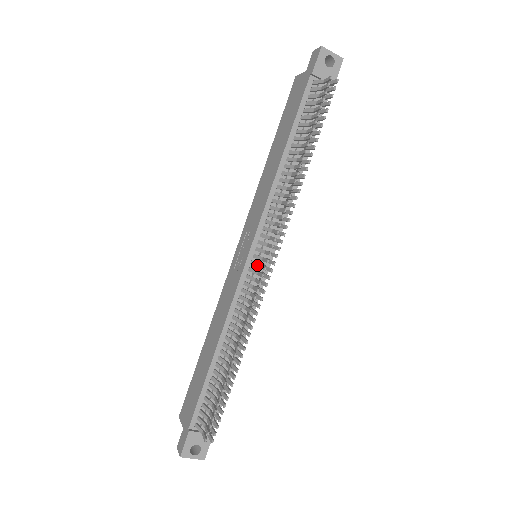
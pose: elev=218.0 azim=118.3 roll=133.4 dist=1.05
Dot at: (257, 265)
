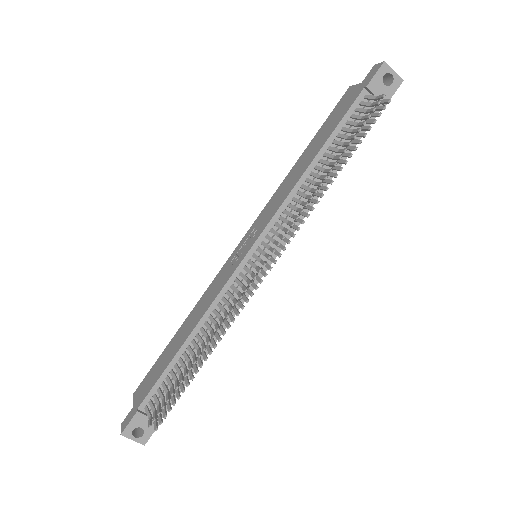
Dot at: (253, 265)
